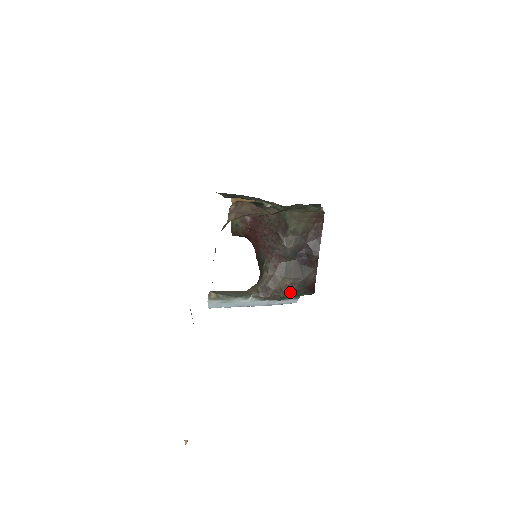
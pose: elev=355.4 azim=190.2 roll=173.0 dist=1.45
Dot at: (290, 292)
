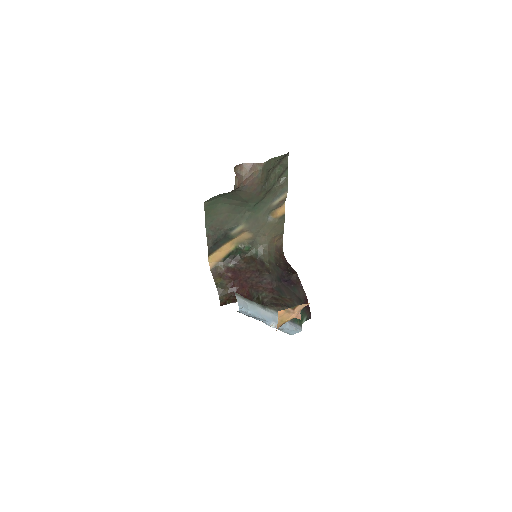
Dot at: (293, 306)
